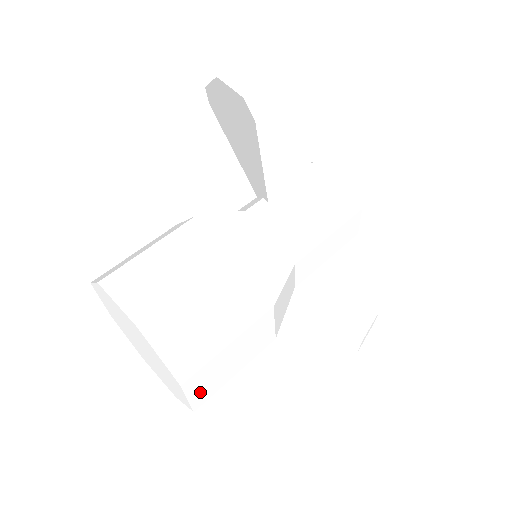
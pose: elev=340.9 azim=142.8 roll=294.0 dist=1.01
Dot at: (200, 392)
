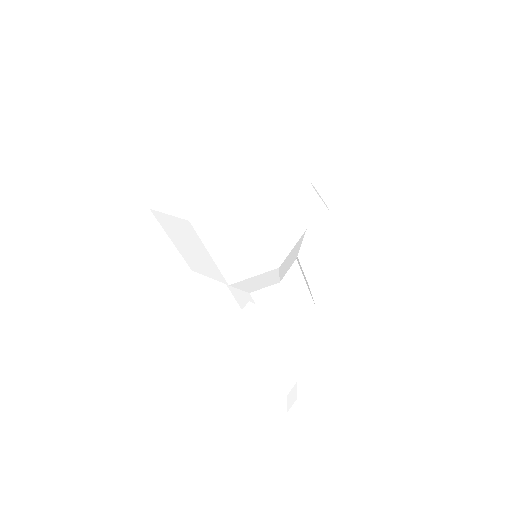
Dot at: (265, 192)
